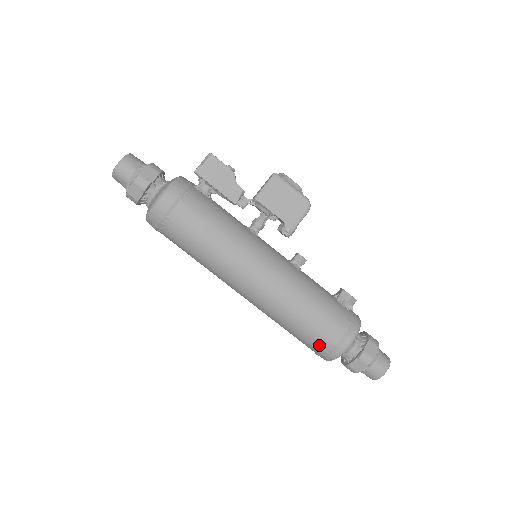
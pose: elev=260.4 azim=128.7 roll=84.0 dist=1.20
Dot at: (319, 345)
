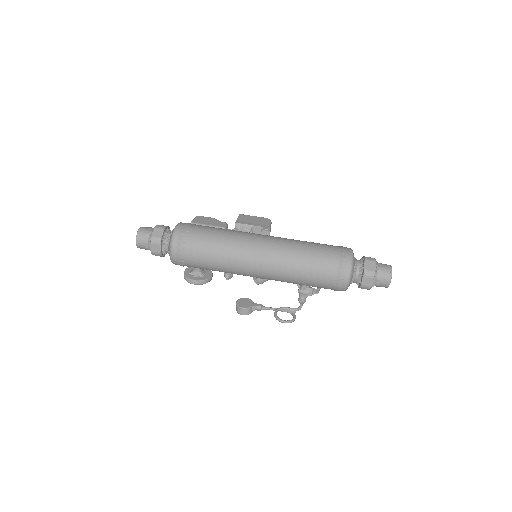
Dot at: (334, 260)
